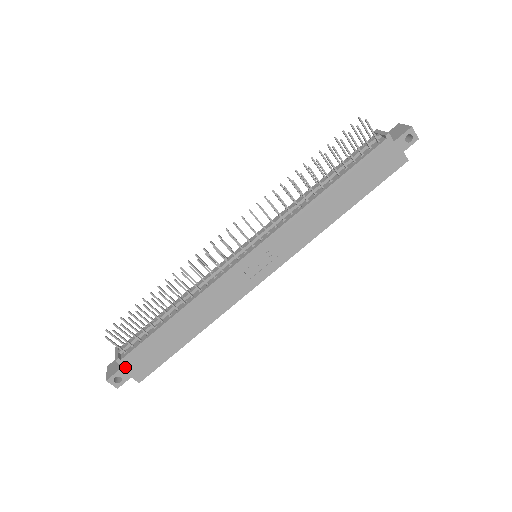
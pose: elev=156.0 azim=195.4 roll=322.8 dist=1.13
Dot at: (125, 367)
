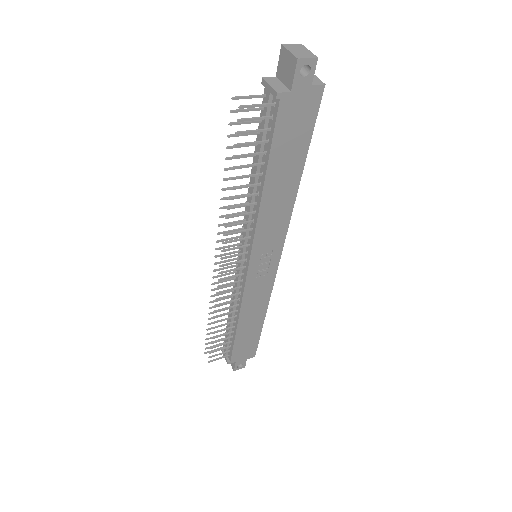
Dot at: (237, 361)
